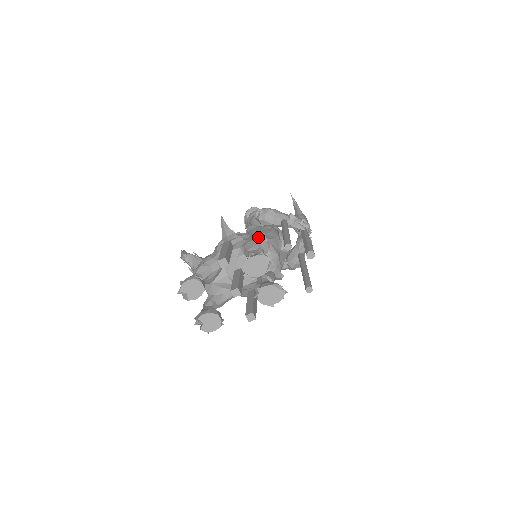
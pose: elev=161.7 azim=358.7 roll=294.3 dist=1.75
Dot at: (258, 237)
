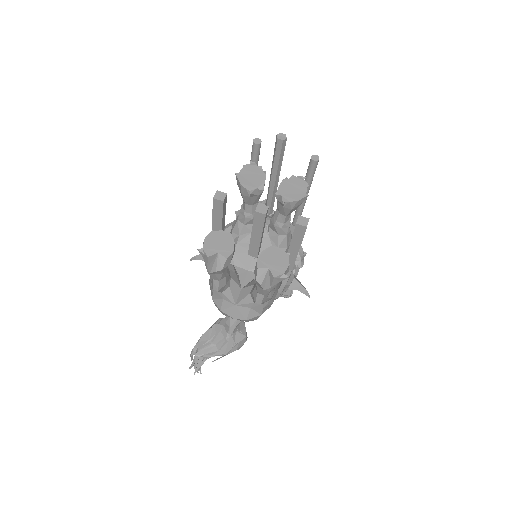
Dot at: occluded
